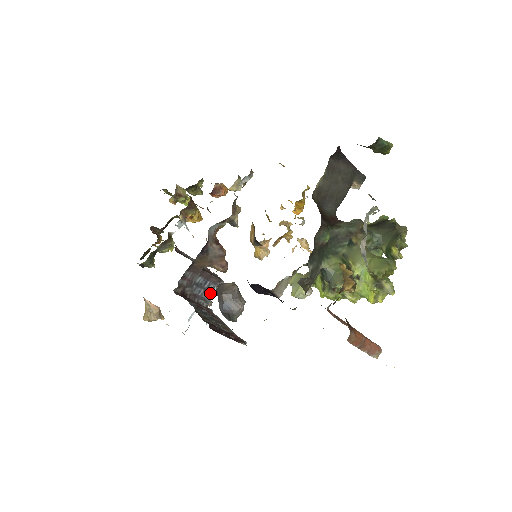
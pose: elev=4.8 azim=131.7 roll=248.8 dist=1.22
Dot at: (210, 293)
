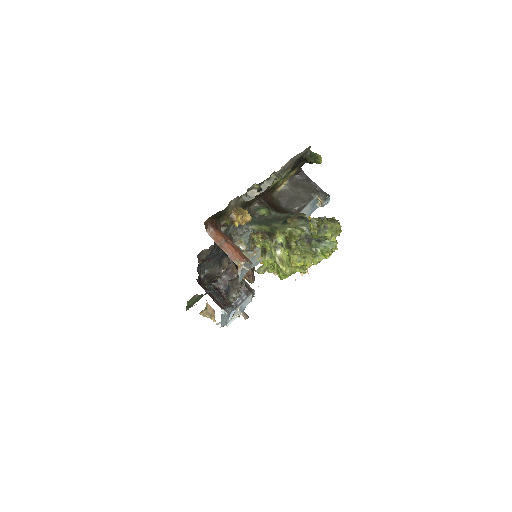
Dot at: (241, 299)
